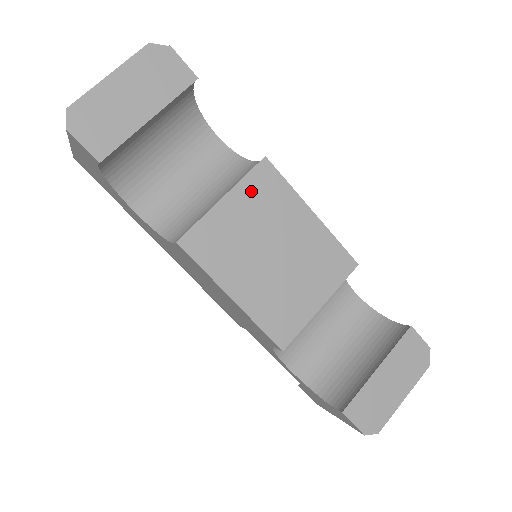
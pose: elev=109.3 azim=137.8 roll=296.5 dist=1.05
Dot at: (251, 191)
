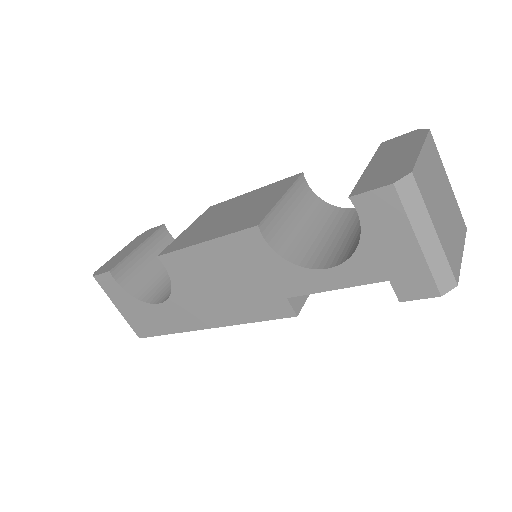
Dot at: (204, 217)
